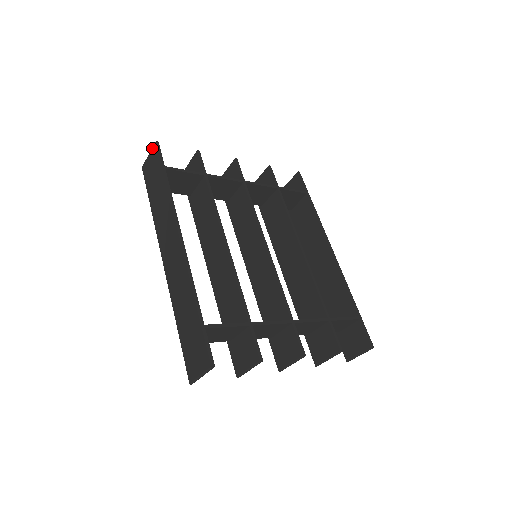
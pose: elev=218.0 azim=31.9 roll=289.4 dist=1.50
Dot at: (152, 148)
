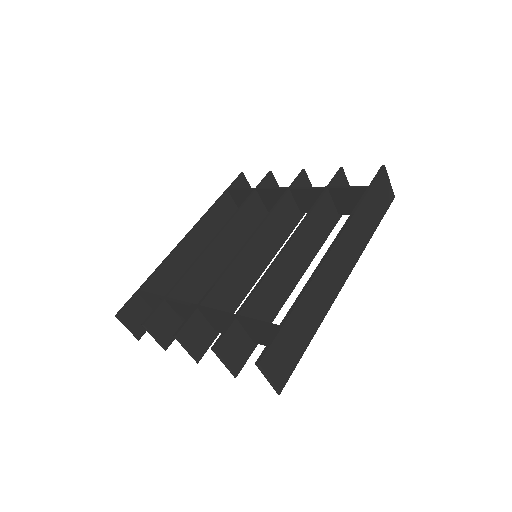
Dot at: (244, 179)
